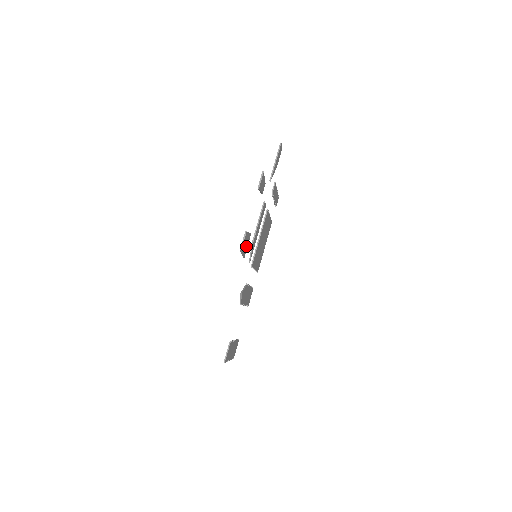
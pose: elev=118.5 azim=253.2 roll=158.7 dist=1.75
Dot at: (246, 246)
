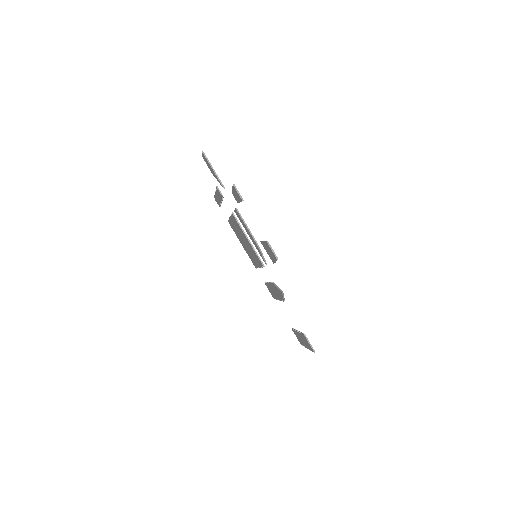
Dot at: occluded
